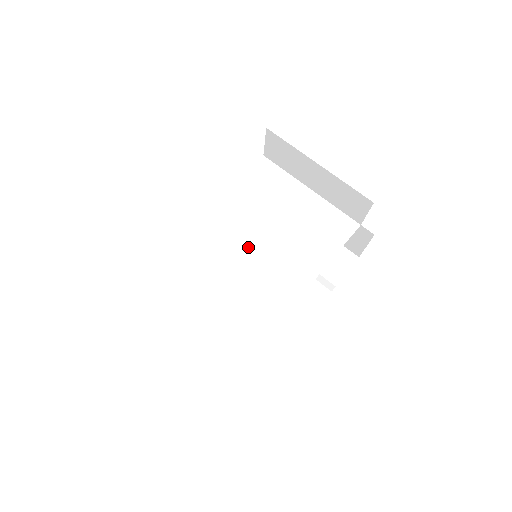
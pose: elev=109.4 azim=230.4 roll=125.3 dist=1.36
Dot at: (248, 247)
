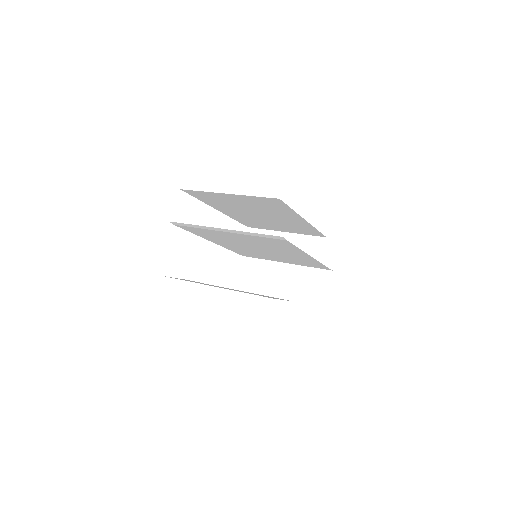
Dot at: (250, 248)
